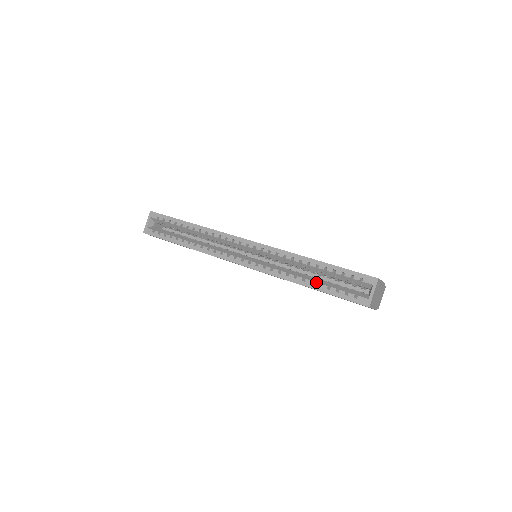
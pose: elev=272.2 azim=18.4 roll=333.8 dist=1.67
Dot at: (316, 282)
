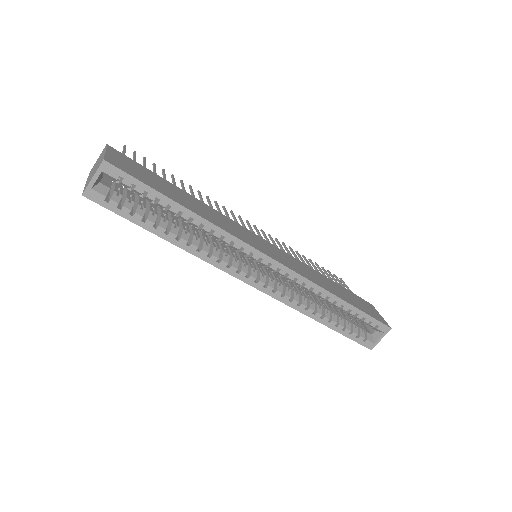
Dot at: (334, 322)
